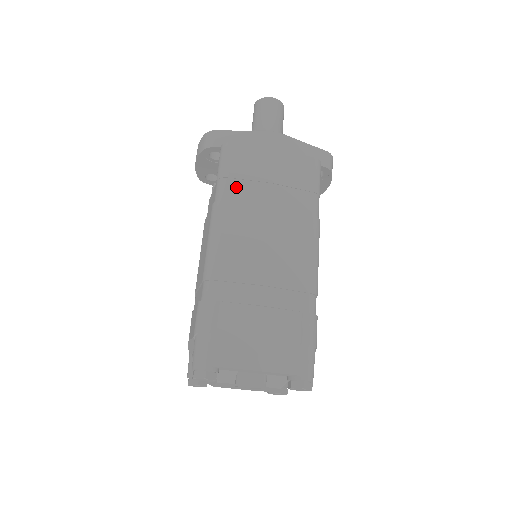
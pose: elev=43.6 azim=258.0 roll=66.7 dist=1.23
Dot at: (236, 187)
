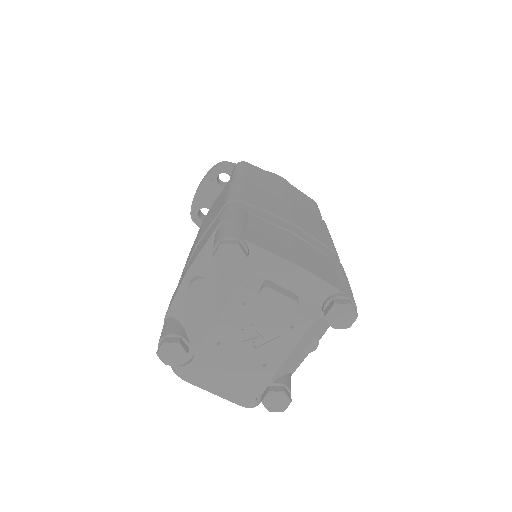
Dot at: (254, 177)
